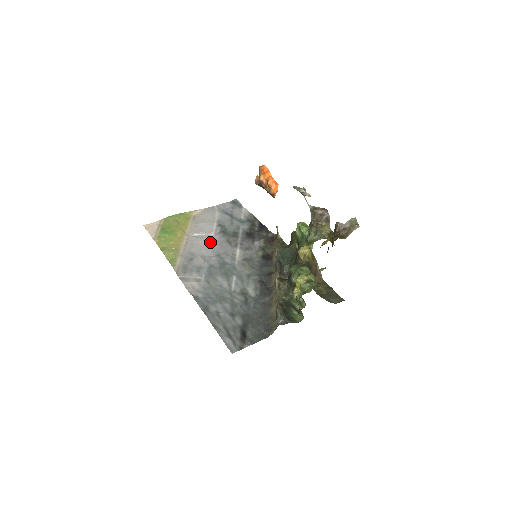
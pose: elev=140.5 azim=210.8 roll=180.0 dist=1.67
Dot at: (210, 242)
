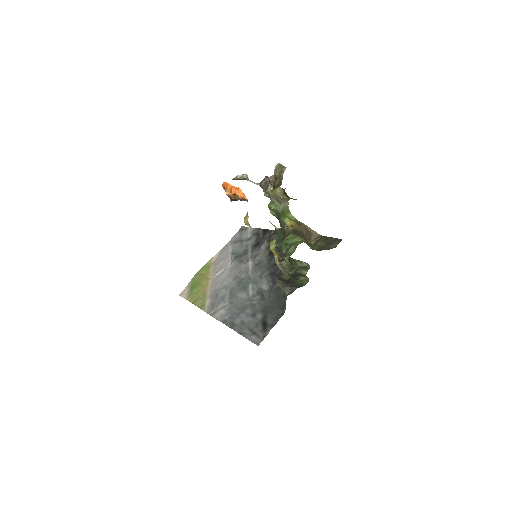
Dot at: (228, 272)
